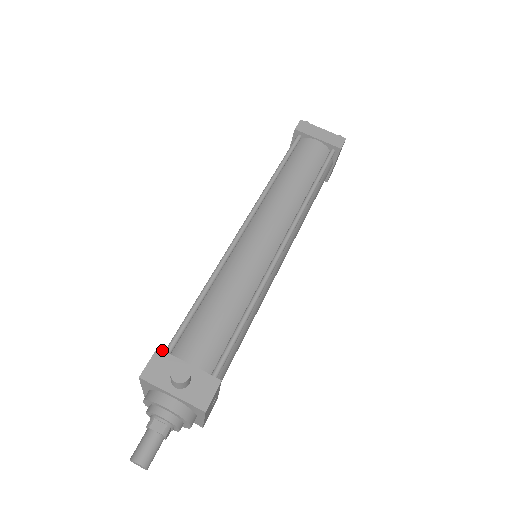
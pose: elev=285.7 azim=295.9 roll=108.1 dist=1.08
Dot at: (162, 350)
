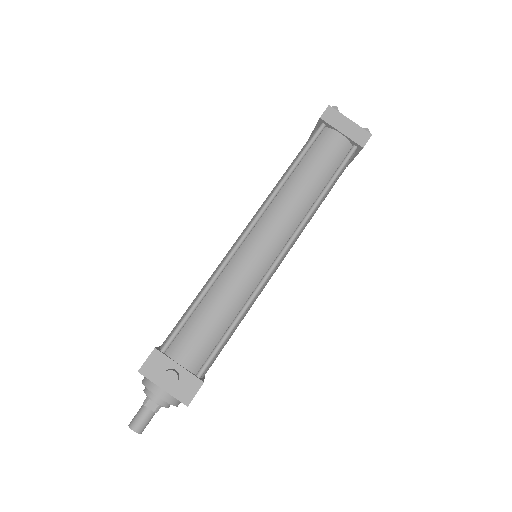
Dot at: (158, 350)
